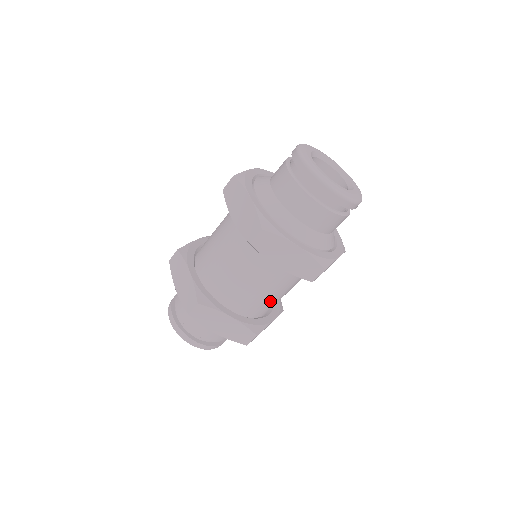
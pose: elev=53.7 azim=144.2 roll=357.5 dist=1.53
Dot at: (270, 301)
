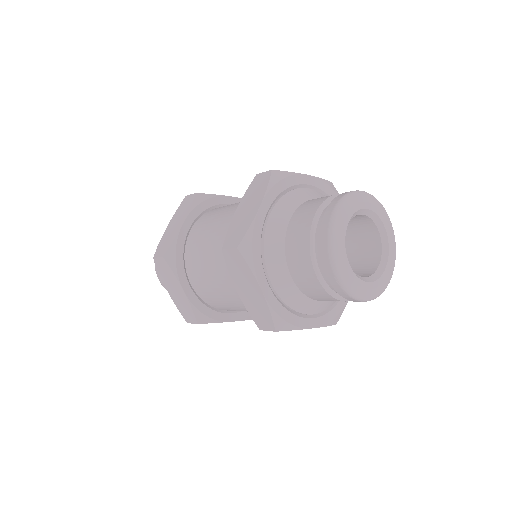
Dot at: occluded
